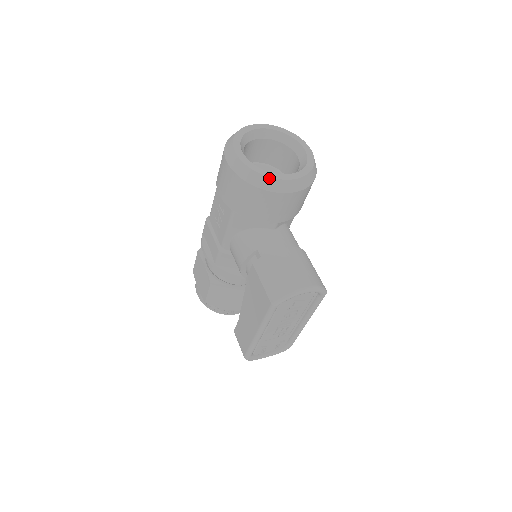
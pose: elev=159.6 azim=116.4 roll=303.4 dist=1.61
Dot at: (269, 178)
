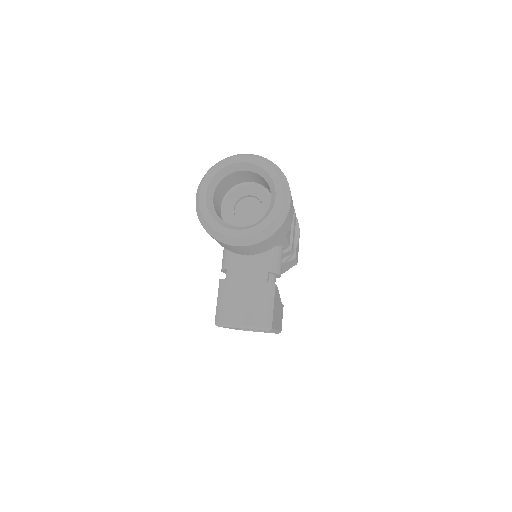
Dot at: (215, 231)
